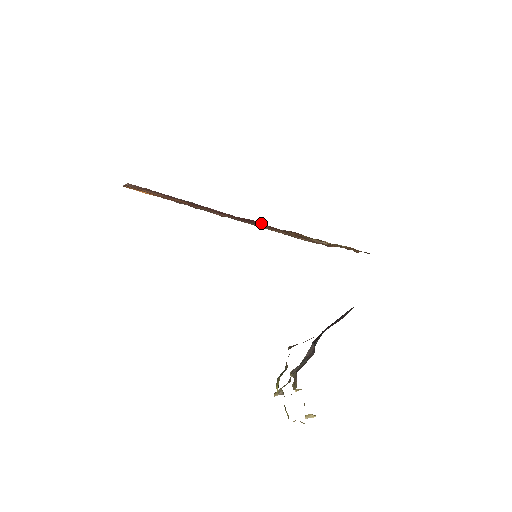
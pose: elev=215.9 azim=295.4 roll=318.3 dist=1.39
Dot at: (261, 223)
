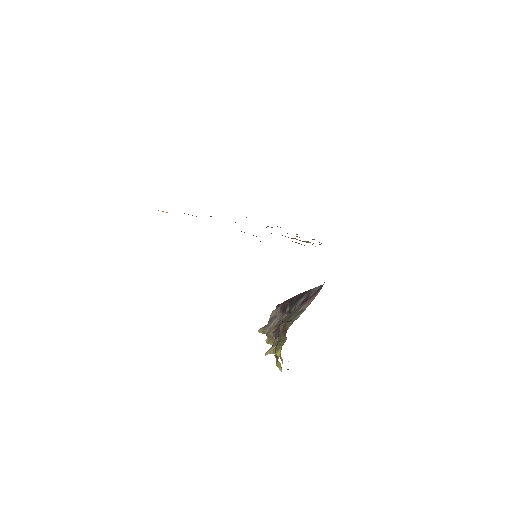
Dot at: occluded
